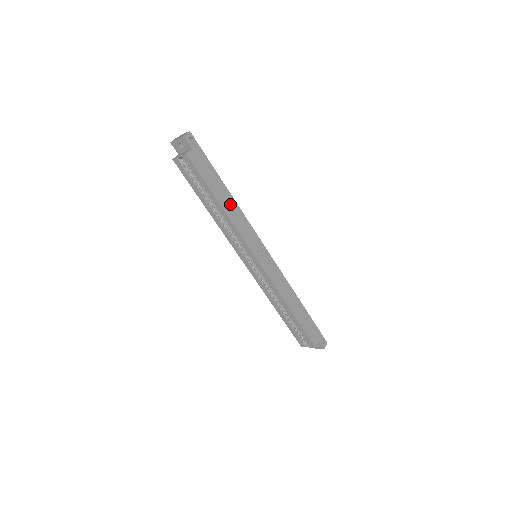
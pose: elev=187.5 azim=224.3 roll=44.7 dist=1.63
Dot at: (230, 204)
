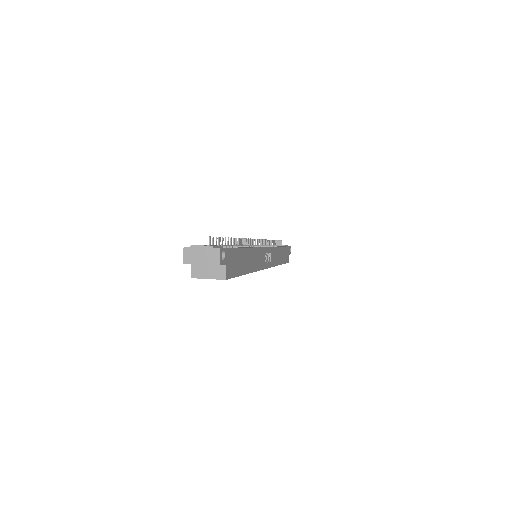
Dot at: (251, 258)
